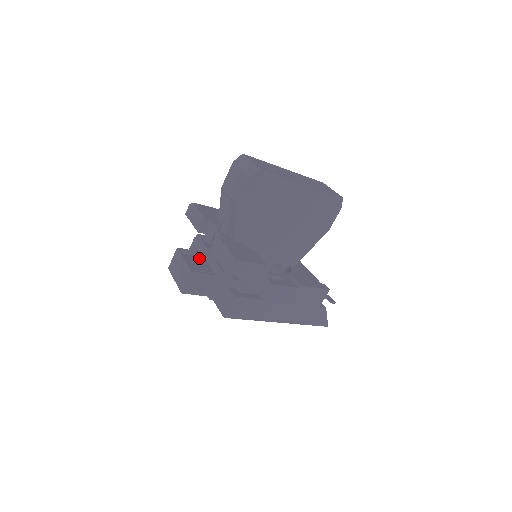
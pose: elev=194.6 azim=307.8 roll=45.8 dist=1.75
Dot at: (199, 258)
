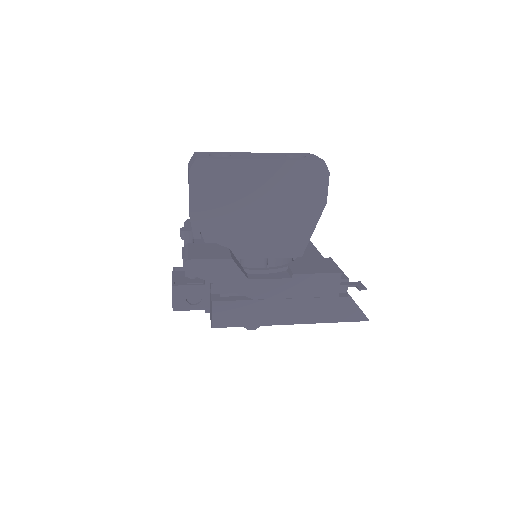
Dot at: occluded
